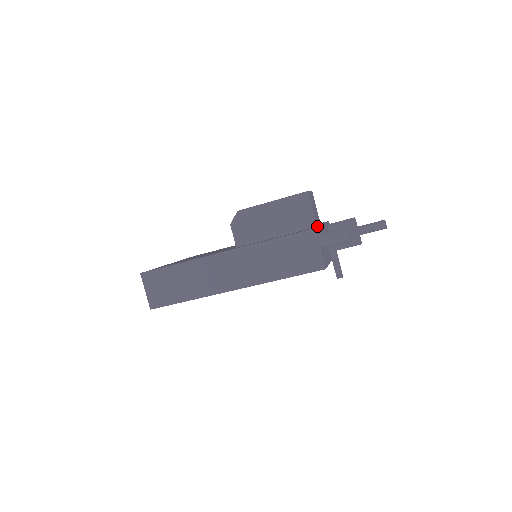
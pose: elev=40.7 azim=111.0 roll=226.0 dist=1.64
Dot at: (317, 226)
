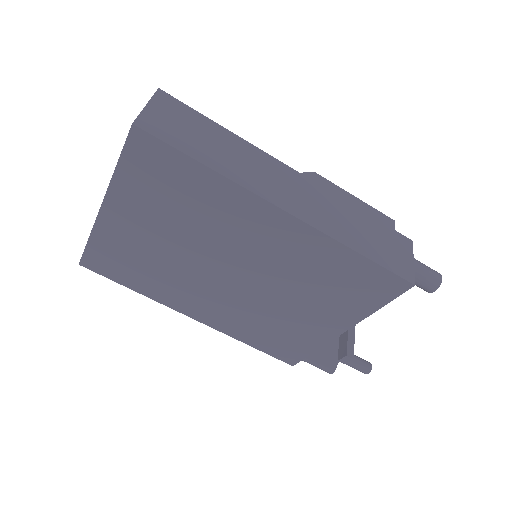
Dot at: occluded
